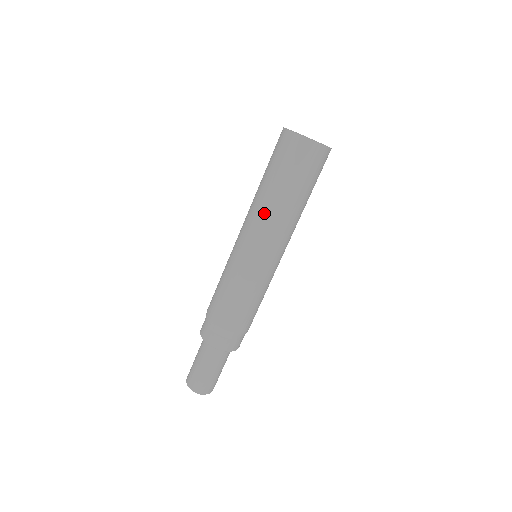
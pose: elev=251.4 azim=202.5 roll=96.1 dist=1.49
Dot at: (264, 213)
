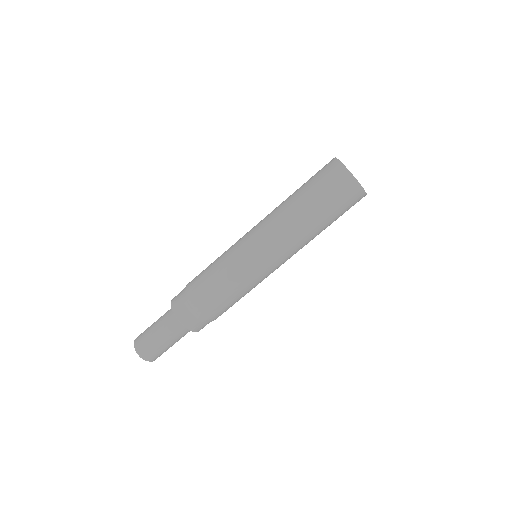
Dot at: (278, 212)
